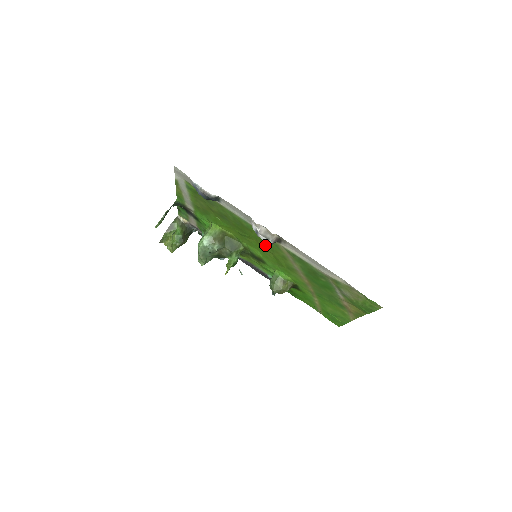
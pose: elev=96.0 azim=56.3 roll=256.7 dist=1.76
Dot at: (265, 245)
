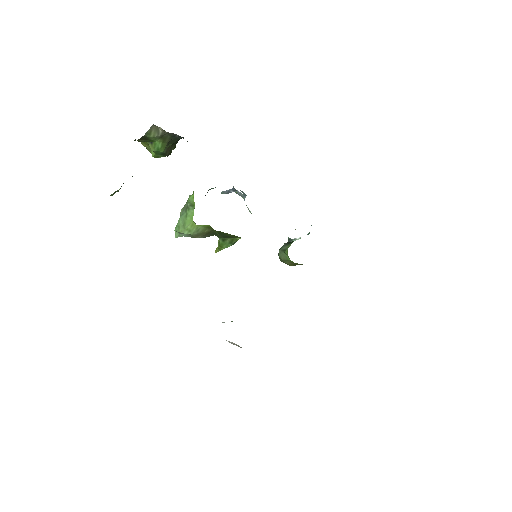
Dot at: occluded
